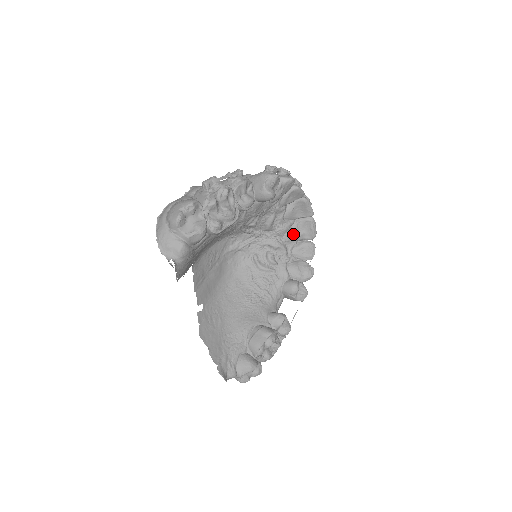
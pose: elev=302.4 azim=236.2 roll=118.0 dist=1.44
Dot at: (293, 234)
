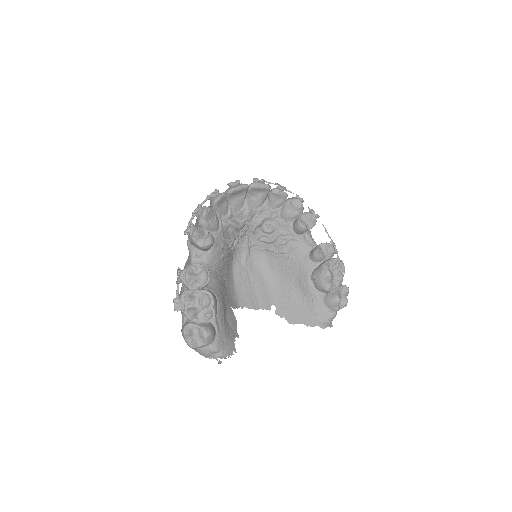
Dot at: (257, 204)
